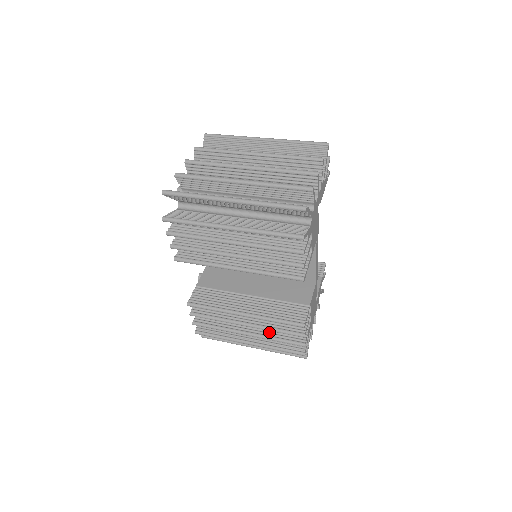
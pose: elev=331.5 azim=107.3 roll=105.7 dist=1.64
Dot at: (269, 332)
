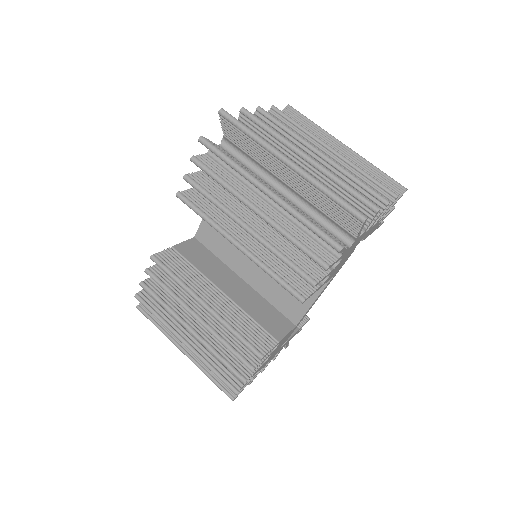
Dot at: (215, 344)
